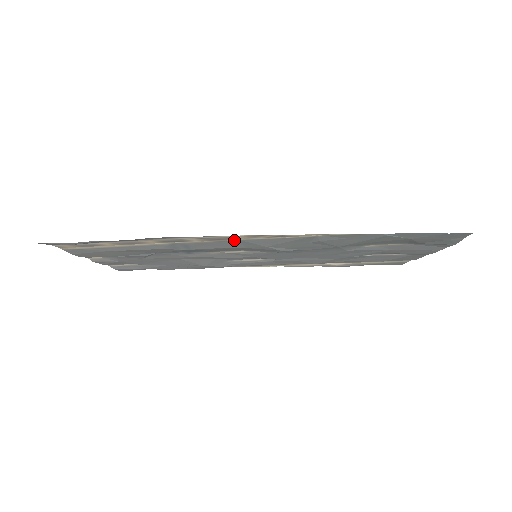
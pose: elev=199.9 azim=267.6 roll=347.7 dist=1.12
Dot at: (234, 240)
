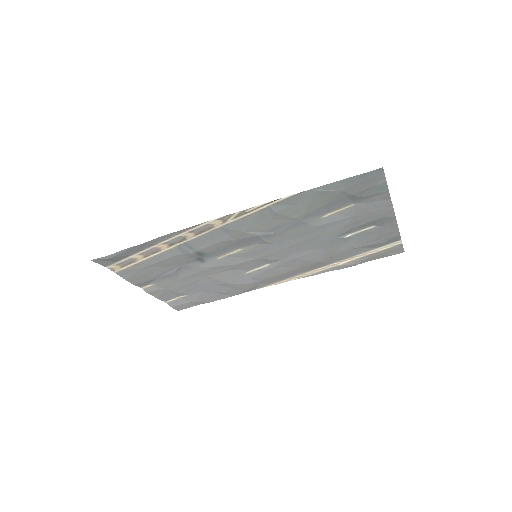
Dot at: (216, 229)
